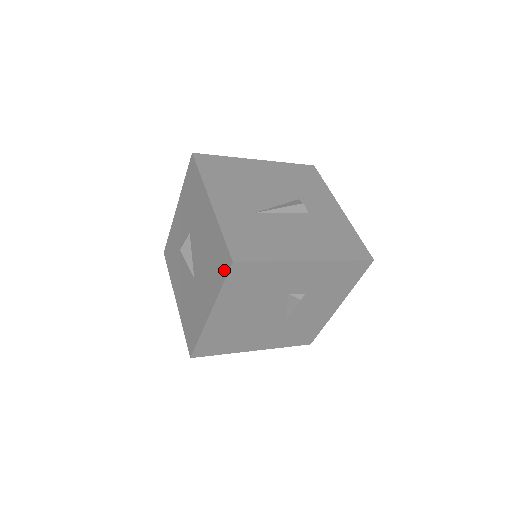
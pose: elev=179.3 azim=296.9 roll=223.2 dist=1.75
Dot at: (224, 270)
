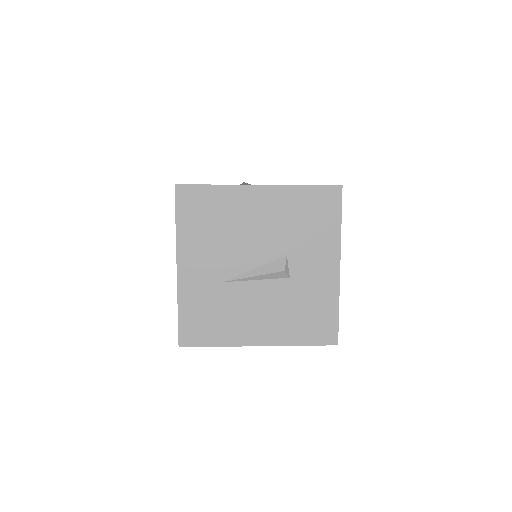
Dot at: occluded
